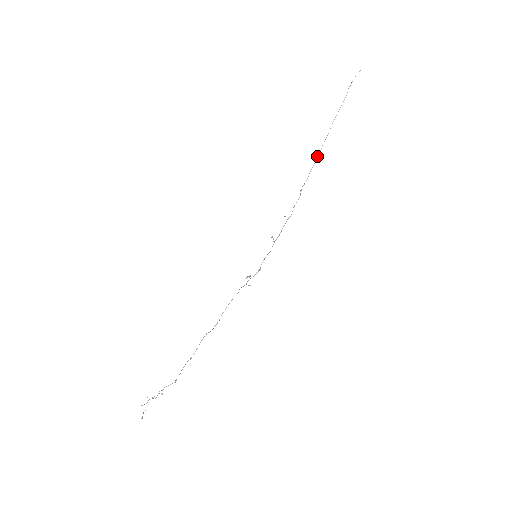
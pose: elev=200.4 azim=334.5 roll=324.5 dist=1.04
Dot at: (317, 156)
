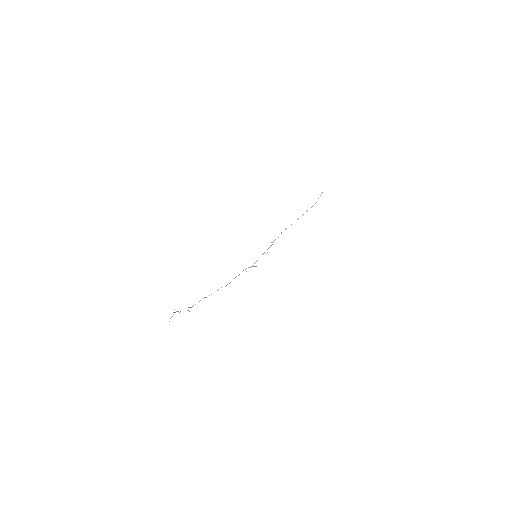
Dot at: occluded
